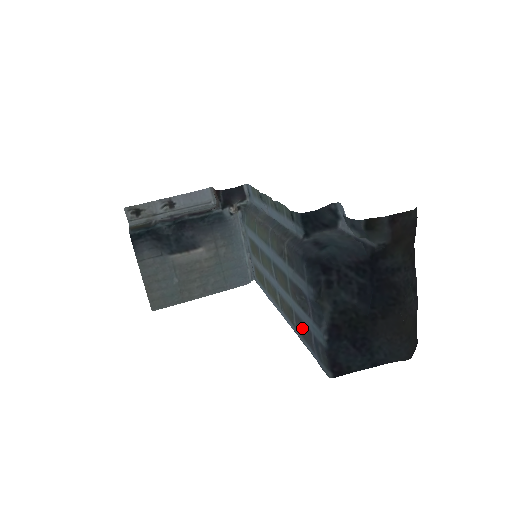
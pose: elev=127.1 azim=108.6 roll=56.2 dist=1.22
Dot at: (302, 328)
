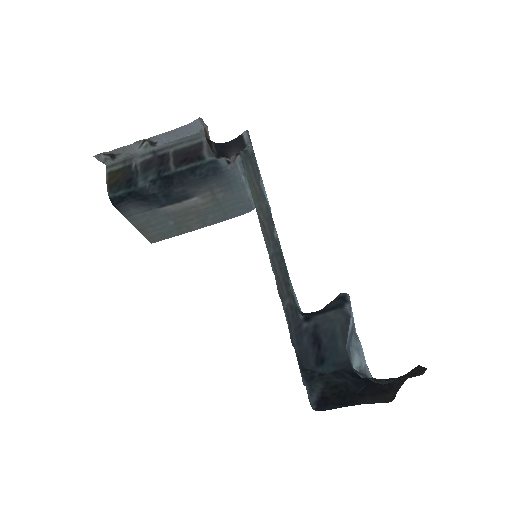
Dot at: occluded
